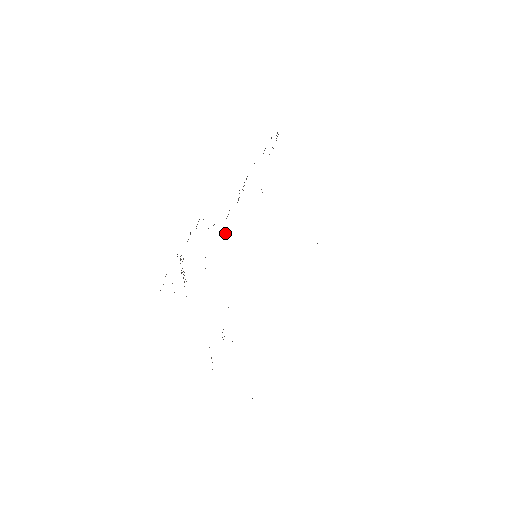
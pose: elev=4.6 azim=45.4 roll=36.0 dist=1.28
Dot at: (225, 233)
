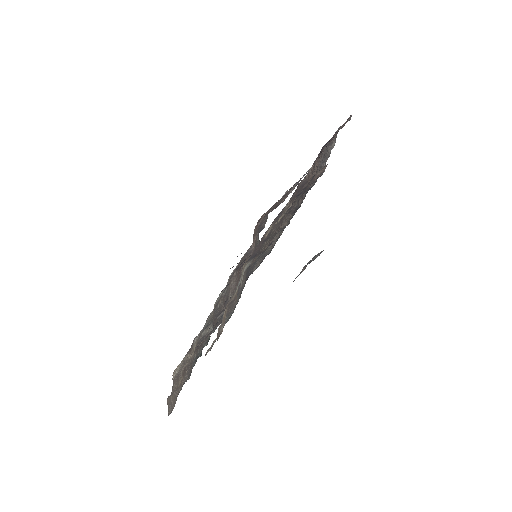
Dot at: (228, 287)
